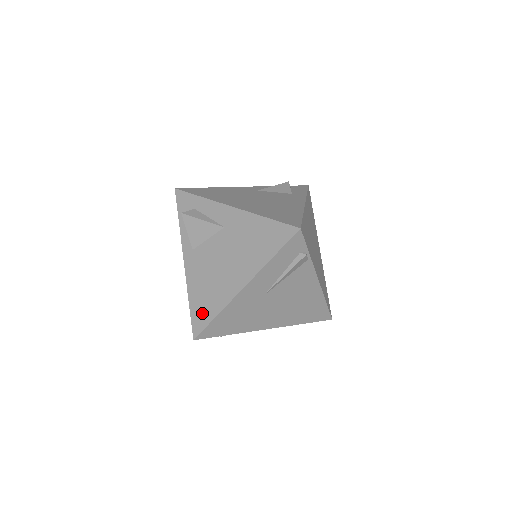
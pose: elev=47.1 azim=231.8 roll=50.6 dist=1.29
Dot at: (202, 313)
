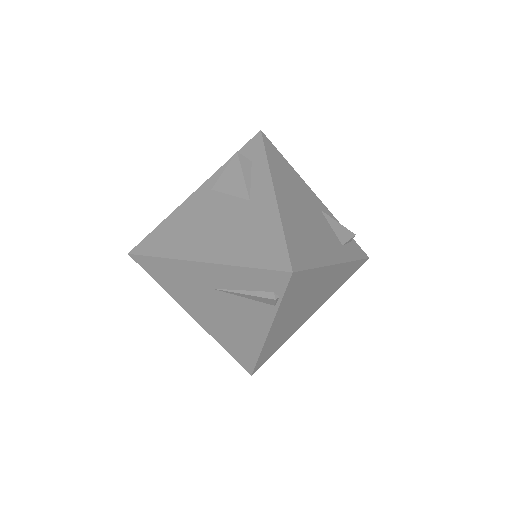
Dot at: (157, 242)
